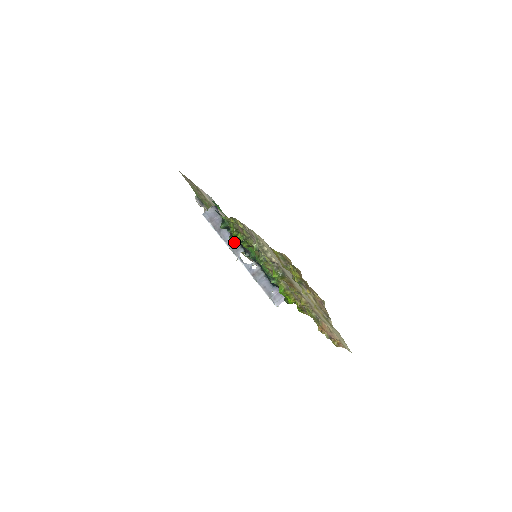
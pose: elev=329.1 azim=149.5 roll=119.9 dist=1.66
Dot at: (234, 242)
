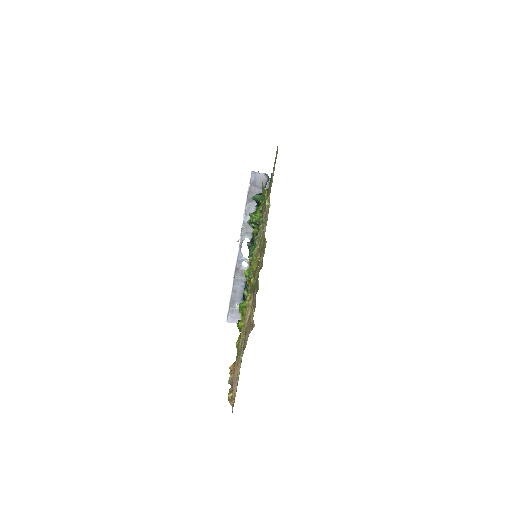
Dot at: (251, 222)
